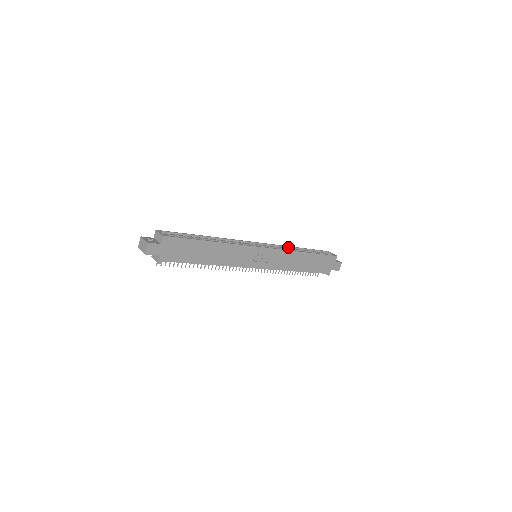
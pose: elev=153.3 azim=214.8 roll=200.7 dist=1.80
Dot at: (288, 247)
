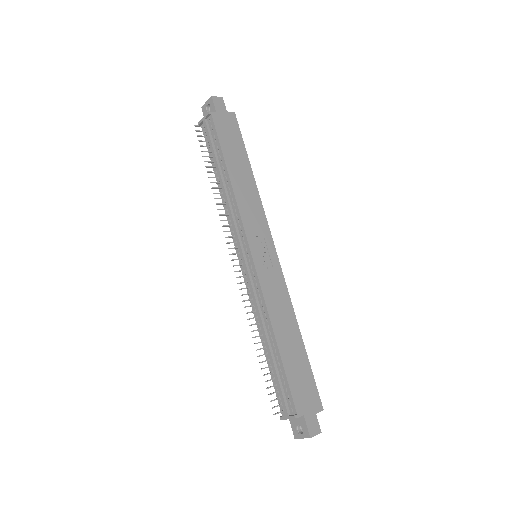
Dot at: occluded
